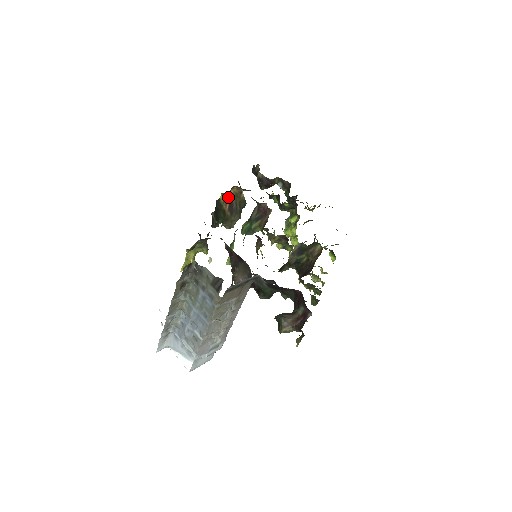
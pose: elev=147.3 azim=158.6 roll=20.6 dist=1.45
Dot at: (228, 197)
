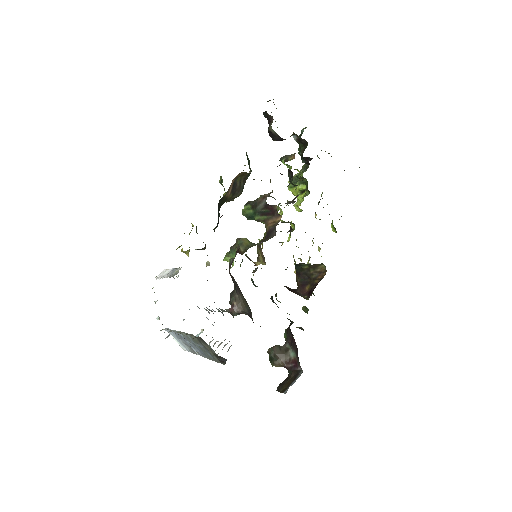
Dot at: (232, 182)
